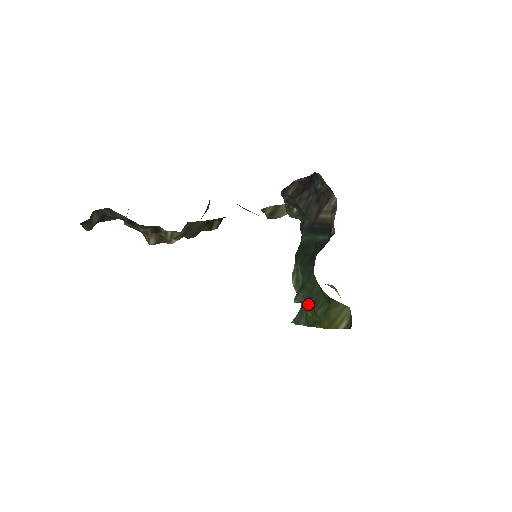
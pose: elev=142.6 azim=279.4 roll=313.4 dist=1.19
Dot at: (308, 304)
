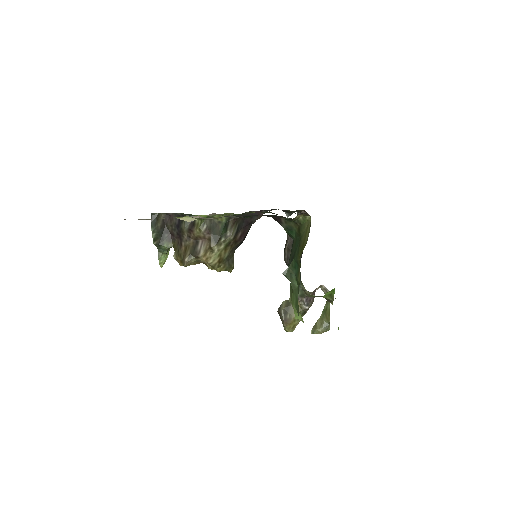
Dot at: (291, 265)
